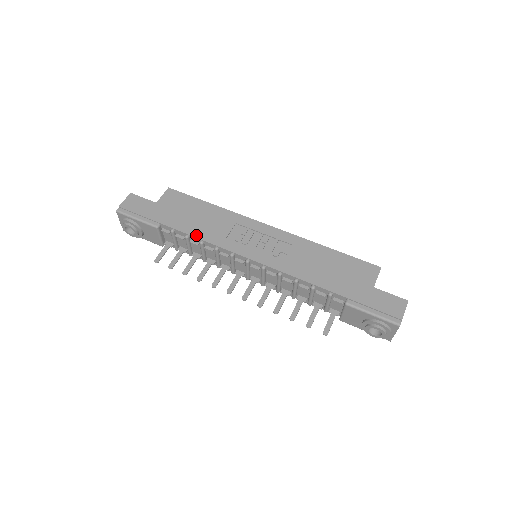
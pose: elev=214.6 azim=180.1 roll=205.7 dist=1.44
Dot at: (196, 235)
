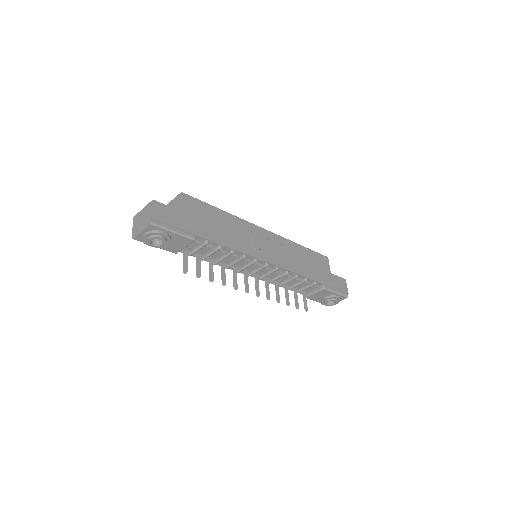
Dot at: (228, 245)
